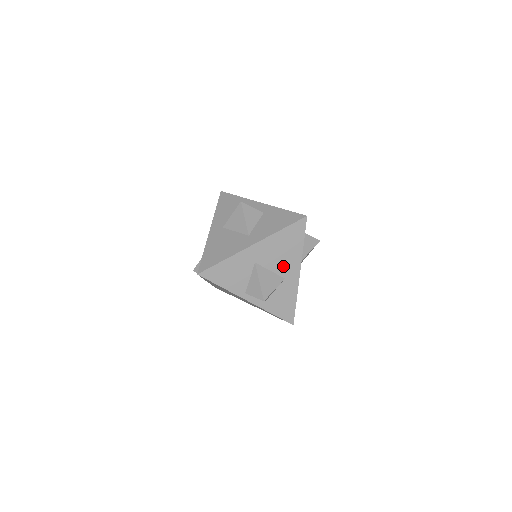
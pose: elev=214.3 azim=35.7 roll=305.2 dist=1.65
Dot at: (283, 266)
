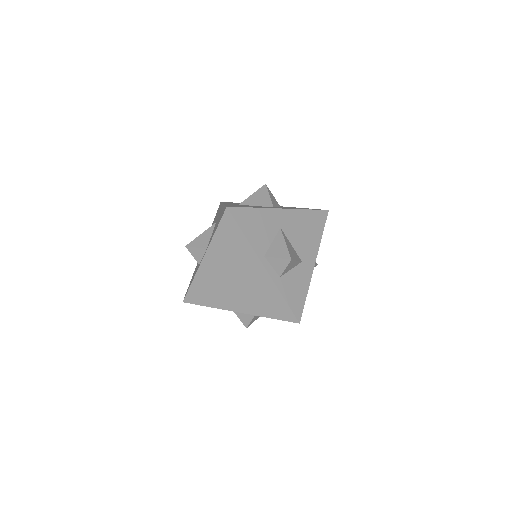
Dot at: (303, 247)
